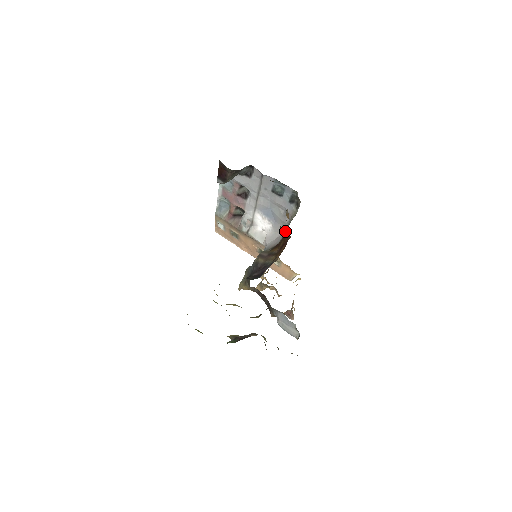
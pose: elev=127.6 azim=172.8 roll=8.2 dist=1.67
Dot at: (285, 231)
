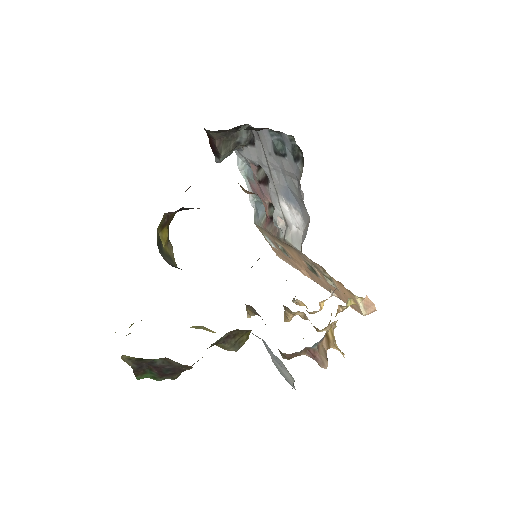
Dot at: occluded
